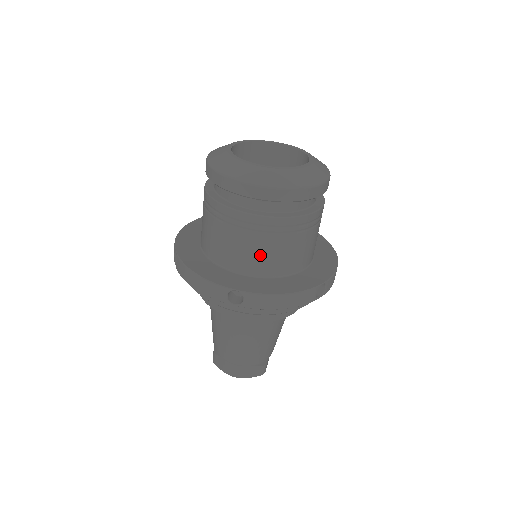
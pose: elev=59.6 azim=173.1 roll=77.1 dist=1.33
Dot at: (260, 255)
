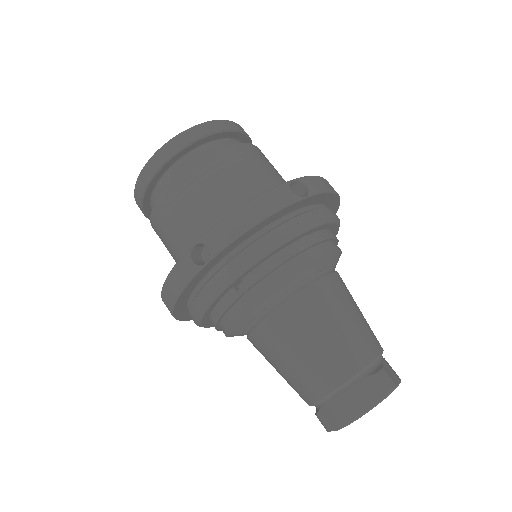
Dot at: (207, 210)
